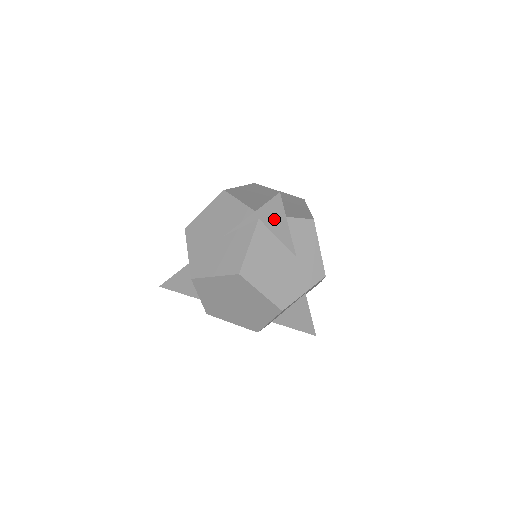
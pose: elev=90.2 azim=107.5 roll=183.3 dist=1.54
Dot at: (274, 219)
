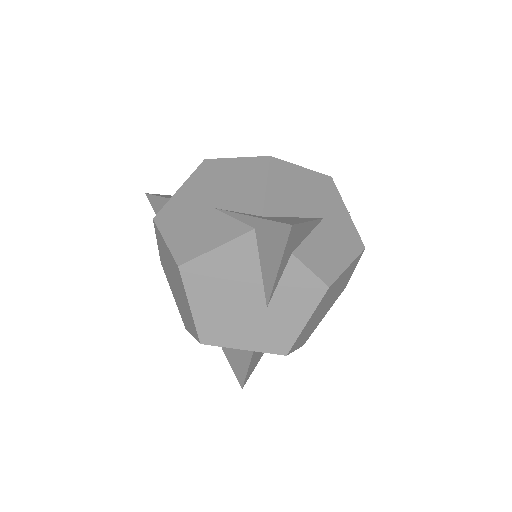
Dot at: (269, 246)
